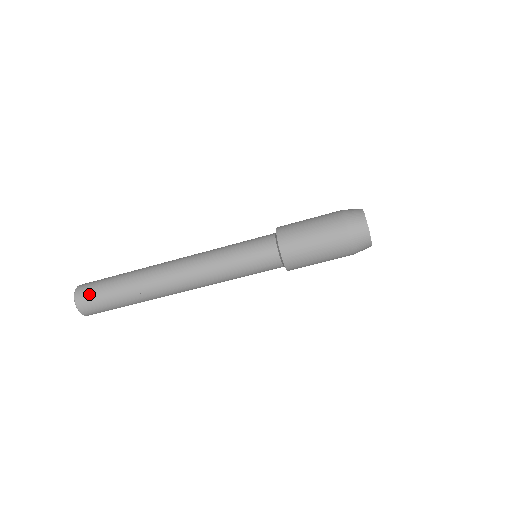
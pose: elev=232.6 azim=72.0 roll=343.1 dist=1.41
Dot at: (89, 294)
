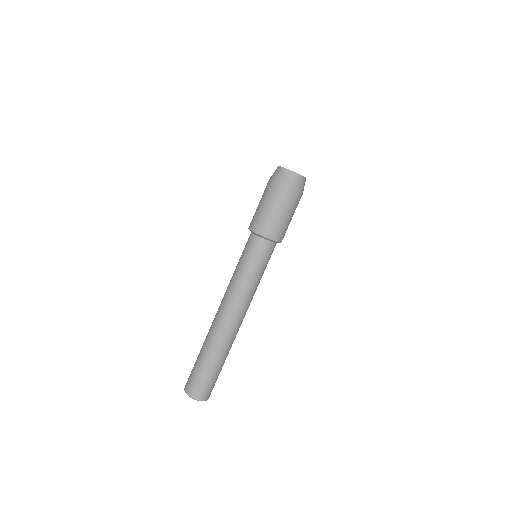
Dot at: occluded
